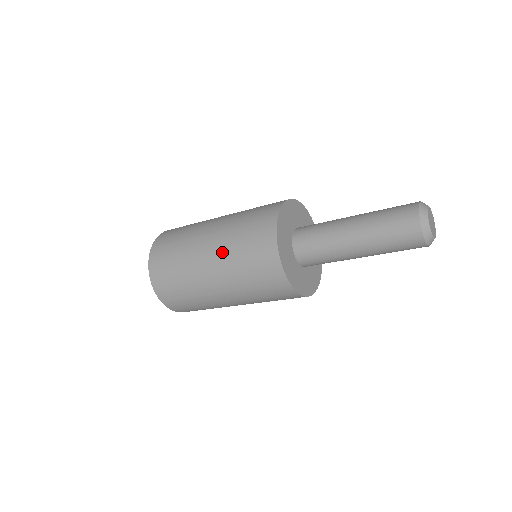
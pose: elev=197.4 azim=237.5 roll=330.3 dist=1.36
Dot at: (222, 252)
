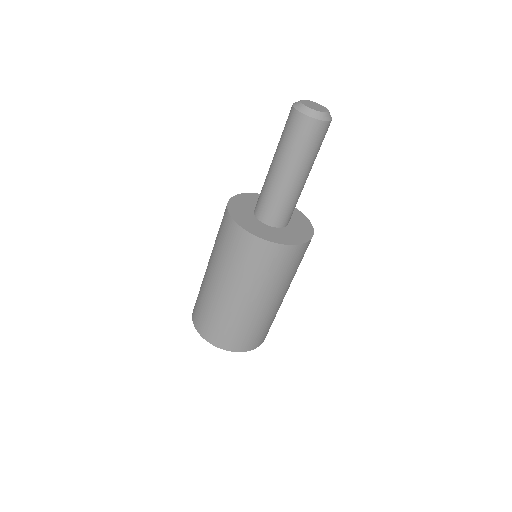
Dot at: (212, 251)
